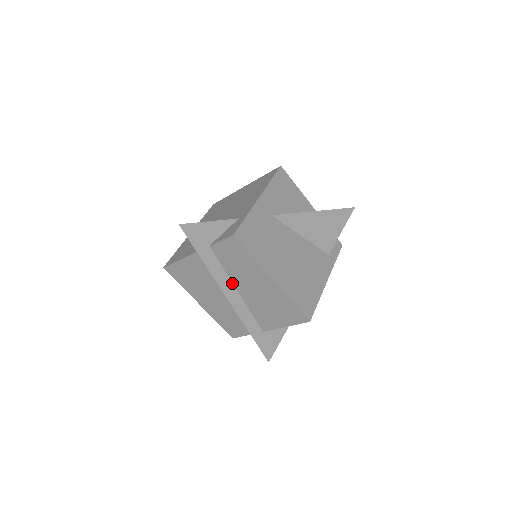
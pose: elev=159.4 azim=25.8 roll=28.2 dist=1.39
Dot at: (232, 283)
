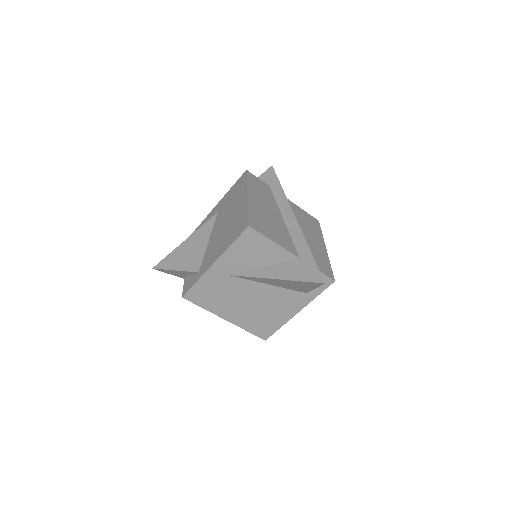
Dot at: occluded
